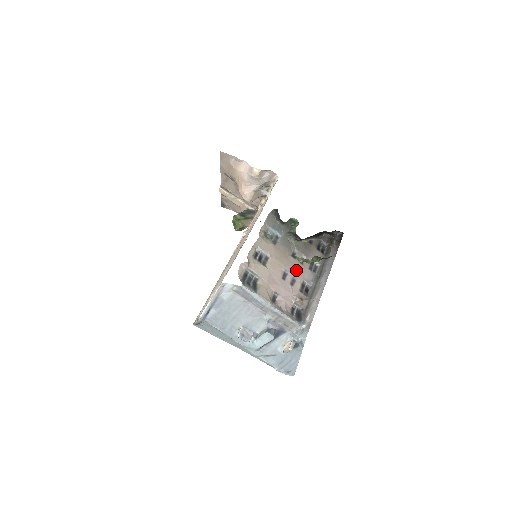
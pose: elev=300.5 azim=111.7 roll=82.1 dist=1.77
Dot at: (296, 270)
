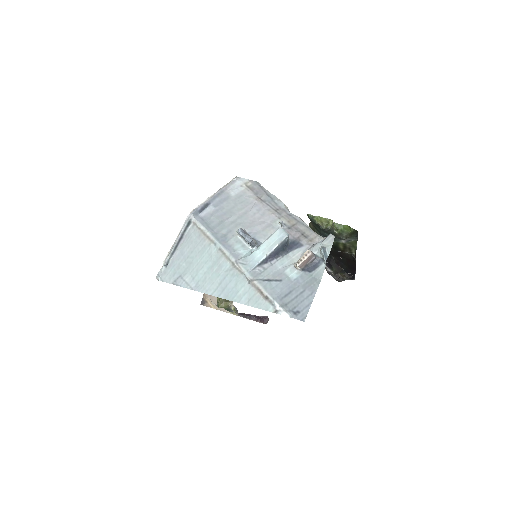
Dot at: occluded
